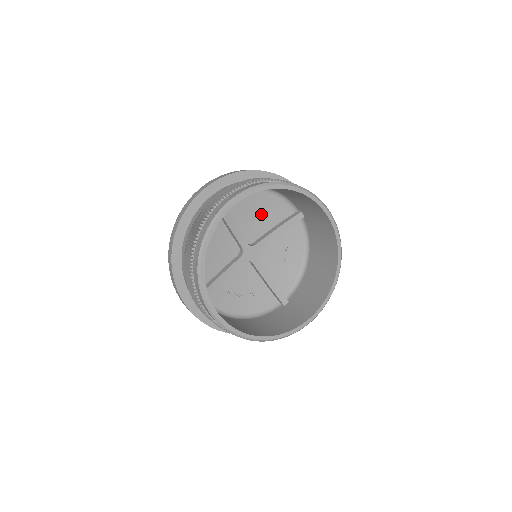
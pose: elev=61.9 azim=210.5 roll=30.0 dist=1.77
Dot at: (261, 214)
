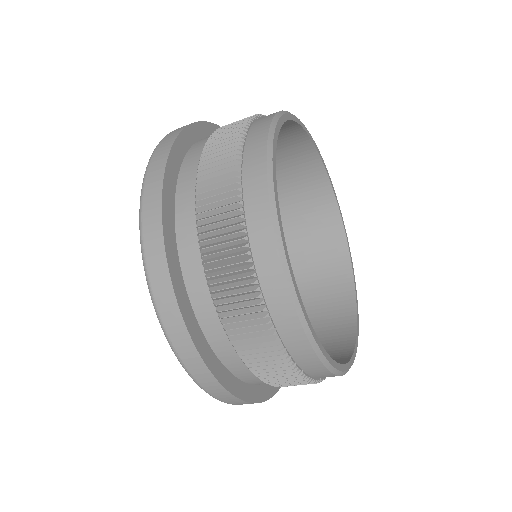
Dot at: occluded
